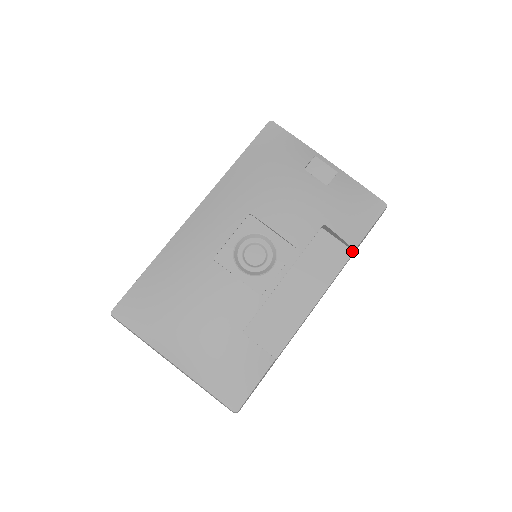
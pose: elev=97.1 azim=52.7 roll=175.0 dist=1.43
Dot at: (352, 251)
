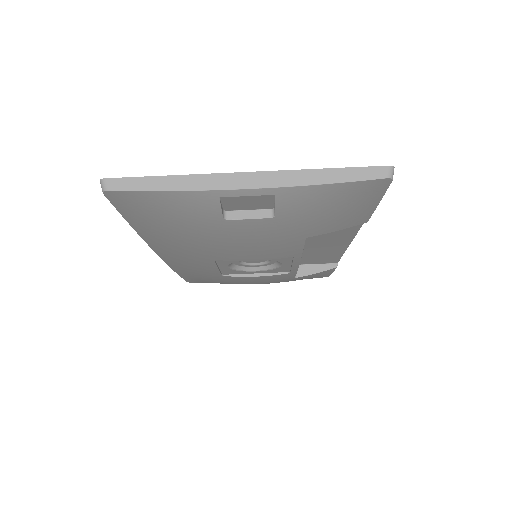
Dot at: occluded
